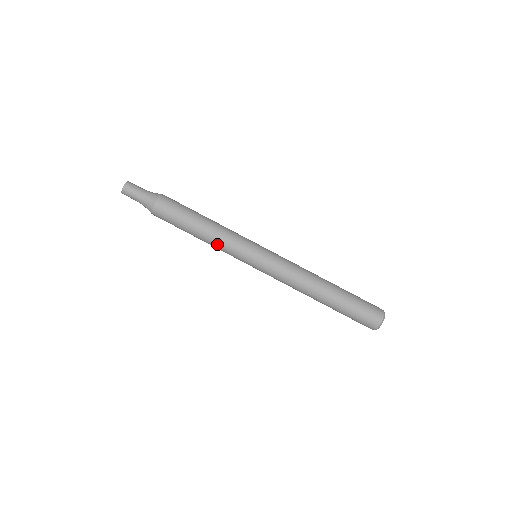
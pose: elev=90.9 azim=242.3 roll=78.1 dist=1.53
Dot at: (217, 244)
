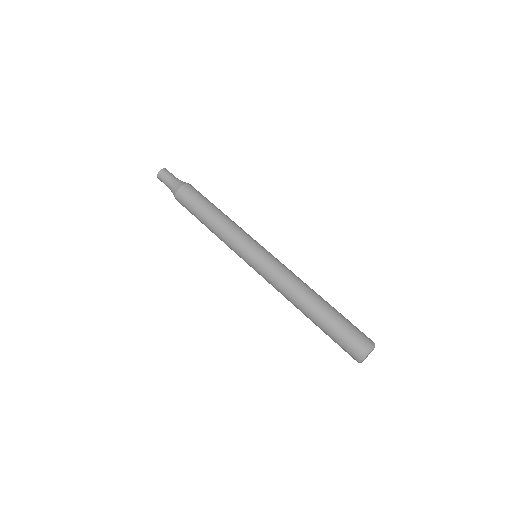
Dot at: (221, 237)
